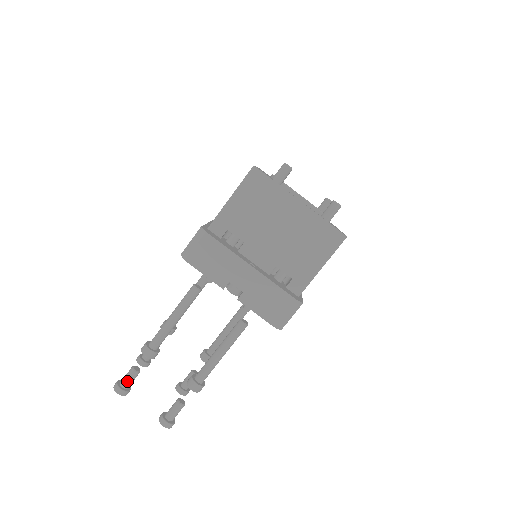
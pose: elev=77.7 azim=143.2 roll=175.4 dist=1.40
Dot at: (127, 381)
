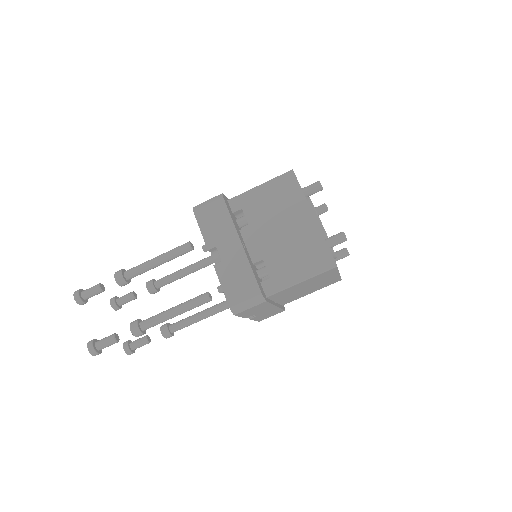
Dot at: (88, 292)
